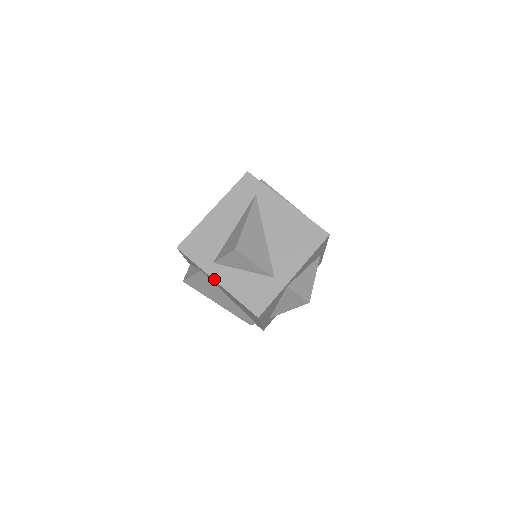
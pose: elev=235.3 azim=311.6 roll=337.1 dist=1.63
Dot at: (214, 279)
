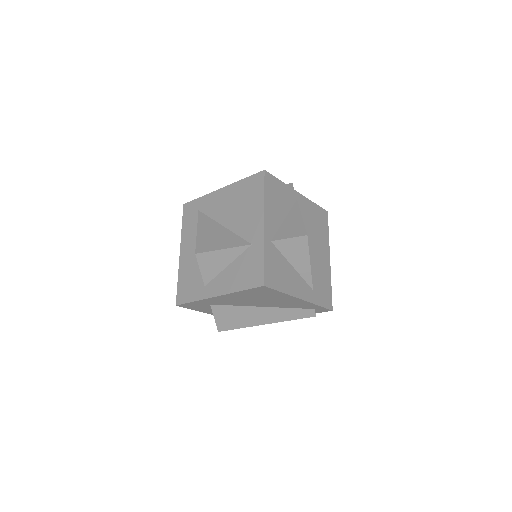
Dot at: (213, 296)
